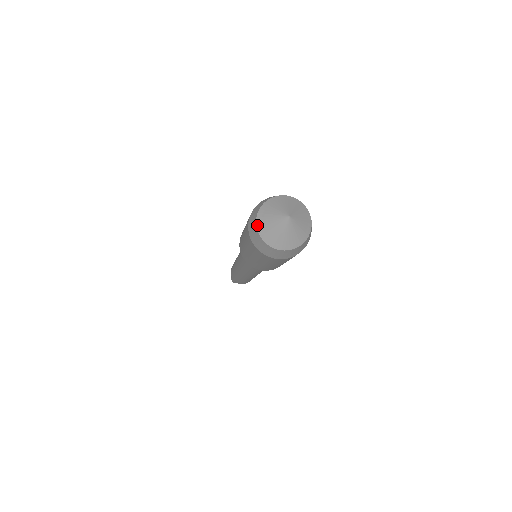
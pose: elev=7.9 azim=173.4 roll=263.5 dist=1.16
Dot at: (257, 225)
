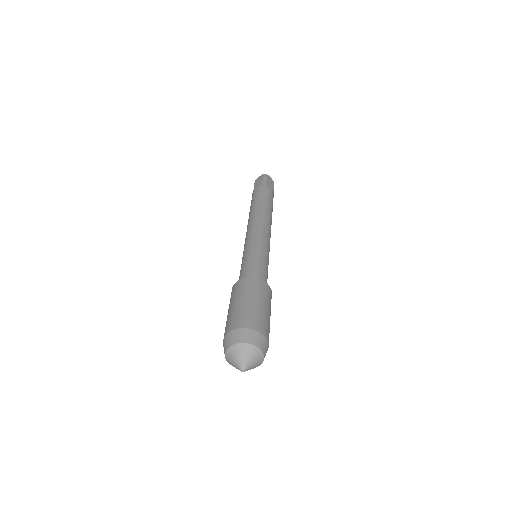
Dot at: (228, 349)
